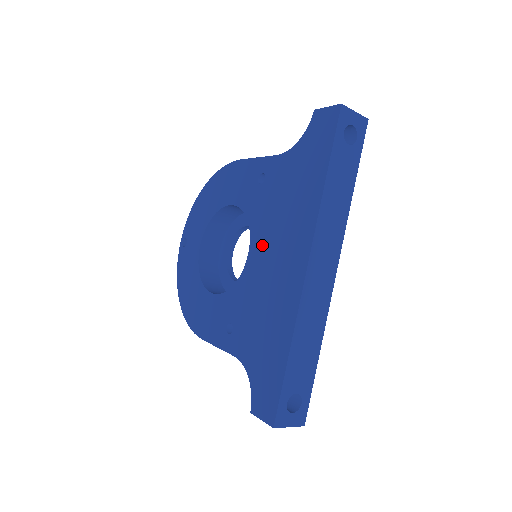
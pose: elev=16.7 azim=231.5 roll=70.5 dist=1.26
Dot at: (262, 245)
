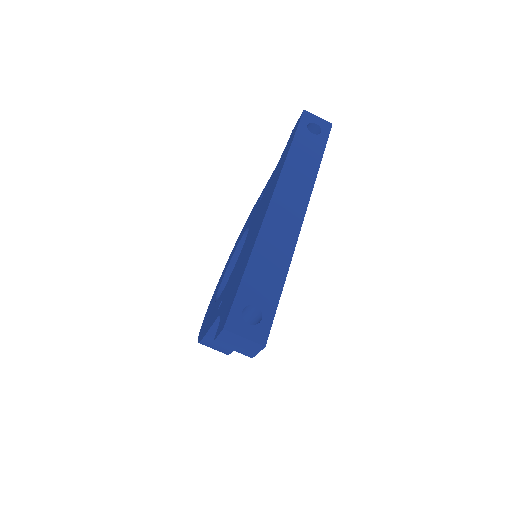
Dot at: (252, 227)
